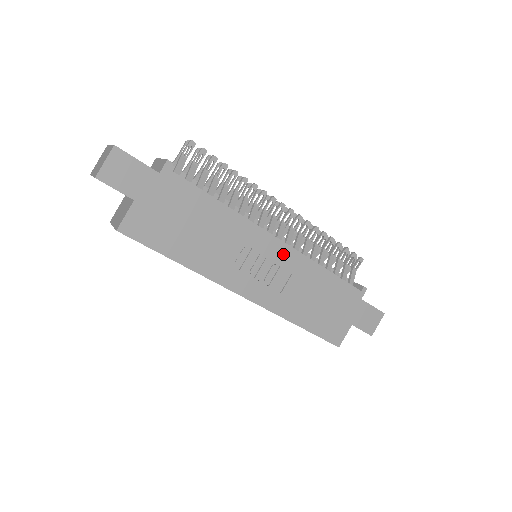
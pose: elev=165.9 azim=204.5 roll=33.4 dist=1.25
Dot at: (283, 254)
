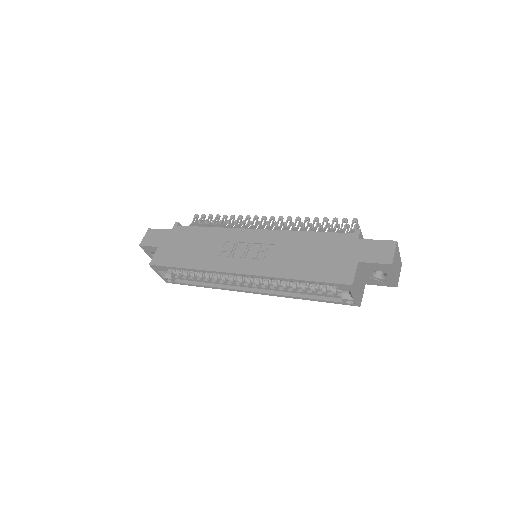
Dot at: (263, 236)
